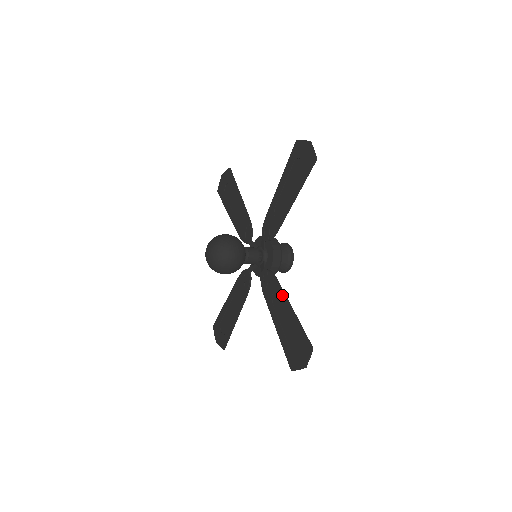
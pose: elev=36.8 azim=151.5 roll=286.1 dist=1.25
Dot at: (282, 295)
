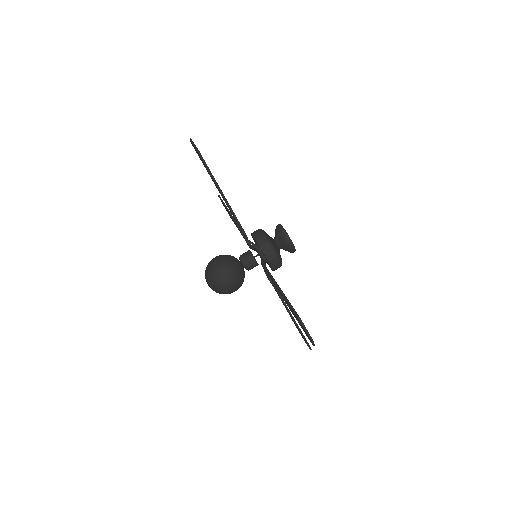
Dot at: occluded
